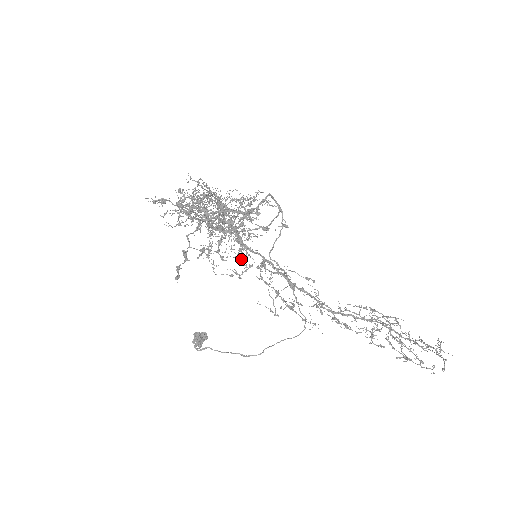
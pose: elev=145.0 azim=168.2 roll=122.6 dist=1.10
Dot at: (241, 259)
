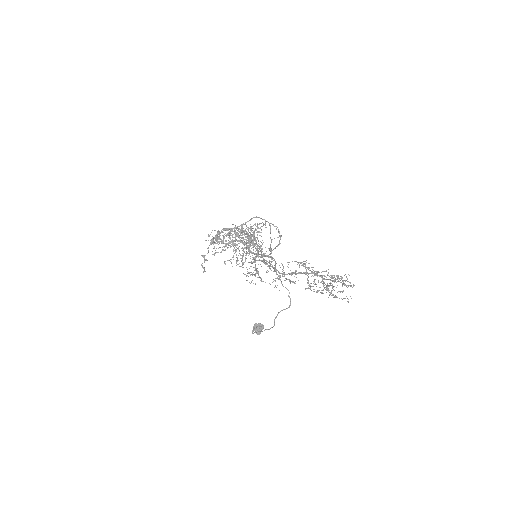
Dot at: occluded
